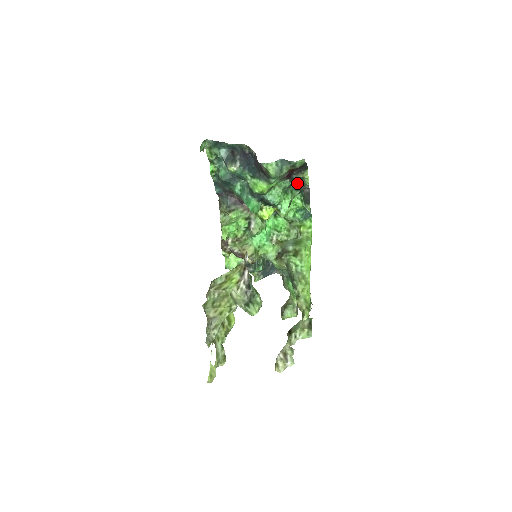
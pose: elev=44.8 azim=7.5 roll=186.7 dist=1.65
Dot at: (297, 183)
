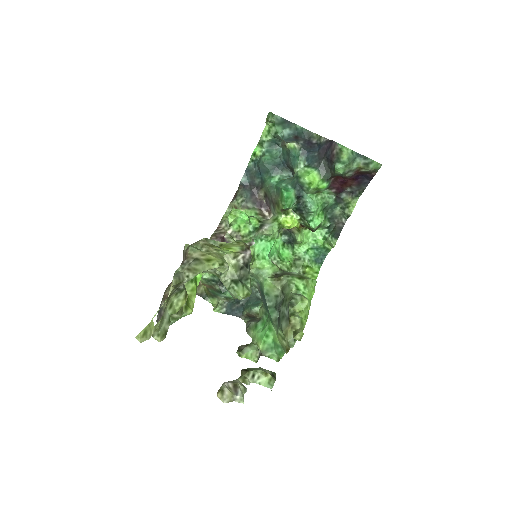
Dot at: (335, 212)
